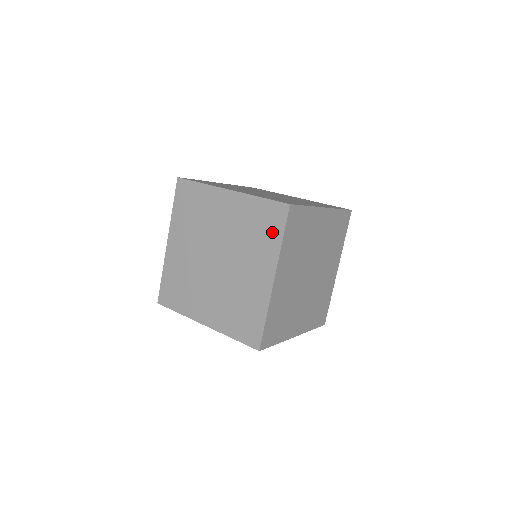
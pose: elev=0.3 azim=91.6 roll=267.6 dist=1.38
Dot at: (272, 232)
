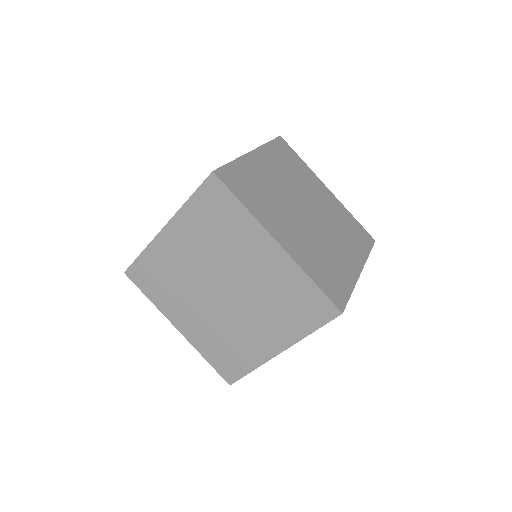
Dot at: occluded
